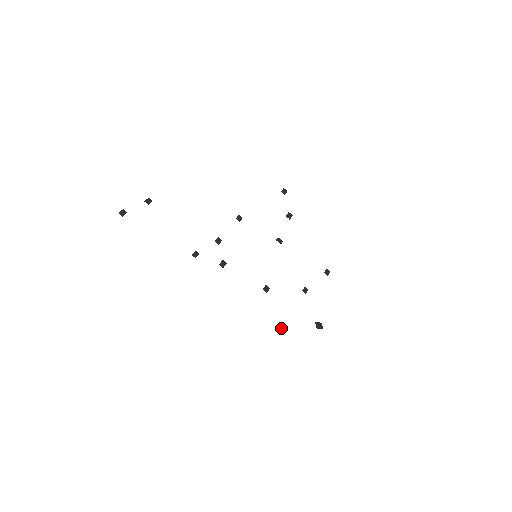
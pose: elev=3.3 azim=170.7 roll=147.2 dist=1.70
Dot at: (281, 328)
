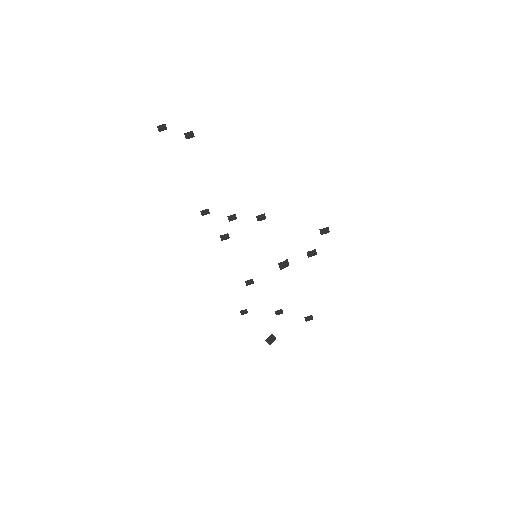
Dot at: (242, 313)
